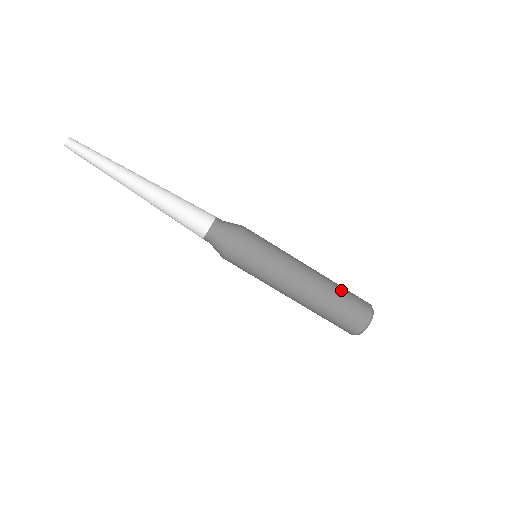
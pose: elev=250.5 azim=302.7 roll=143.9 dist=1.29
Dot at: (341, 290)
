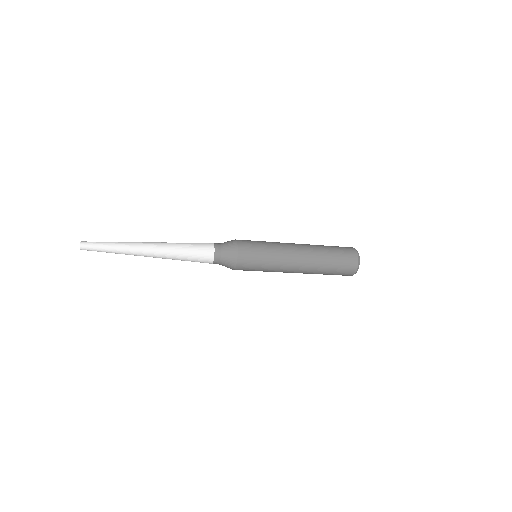
Dot at: (328, 270)
